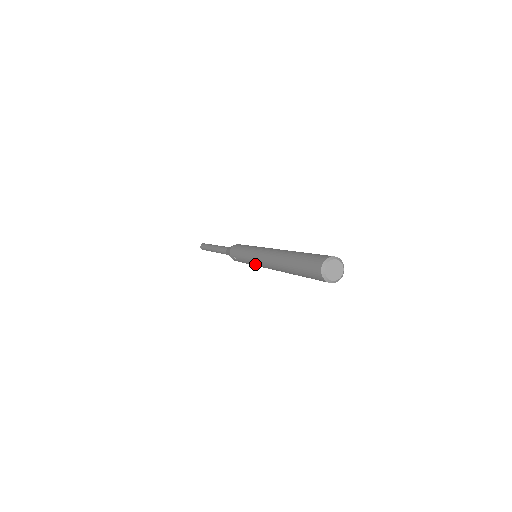
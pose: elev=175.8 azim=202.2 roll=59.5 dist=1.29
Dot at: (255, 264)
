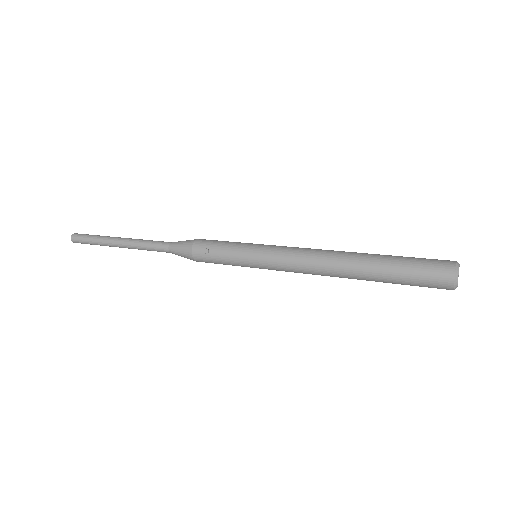
Dot at: (267, 261)
